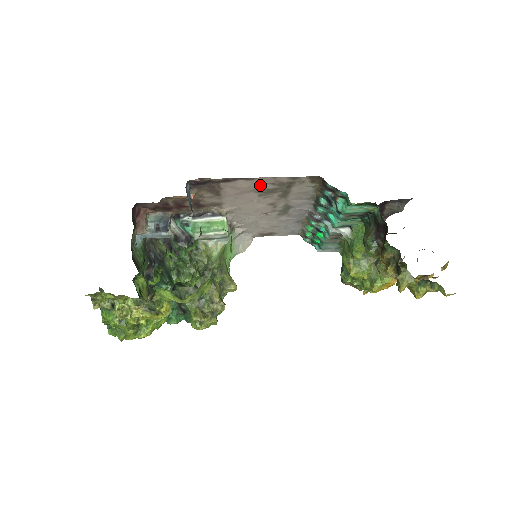
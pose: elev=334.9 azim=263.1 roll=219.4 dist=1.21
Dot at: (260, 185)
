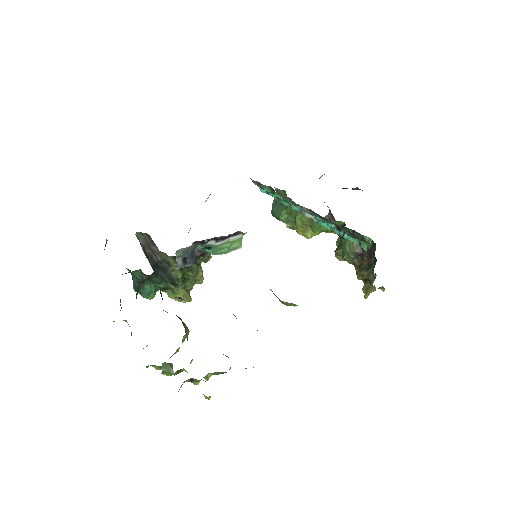
Dot at: occluded
